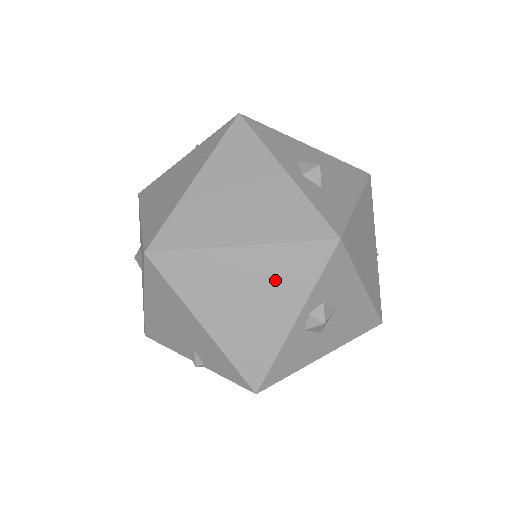
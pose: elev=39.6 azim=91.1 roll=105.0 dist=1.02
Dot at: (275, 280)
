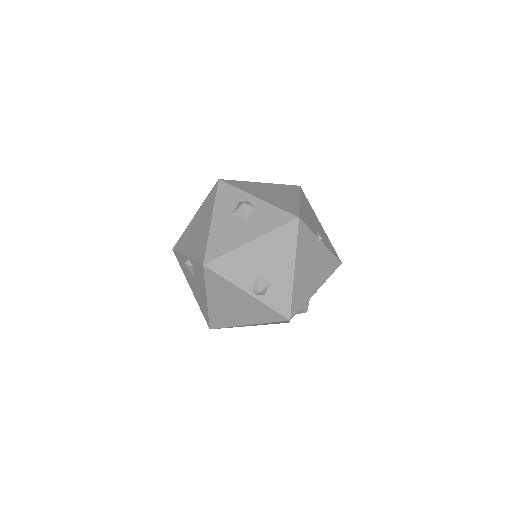
Dot at: occluded
